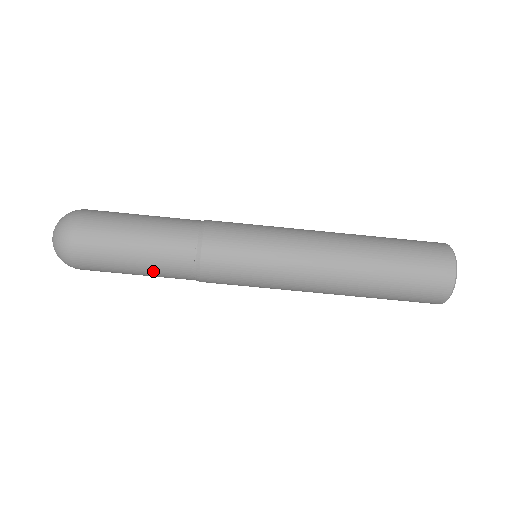
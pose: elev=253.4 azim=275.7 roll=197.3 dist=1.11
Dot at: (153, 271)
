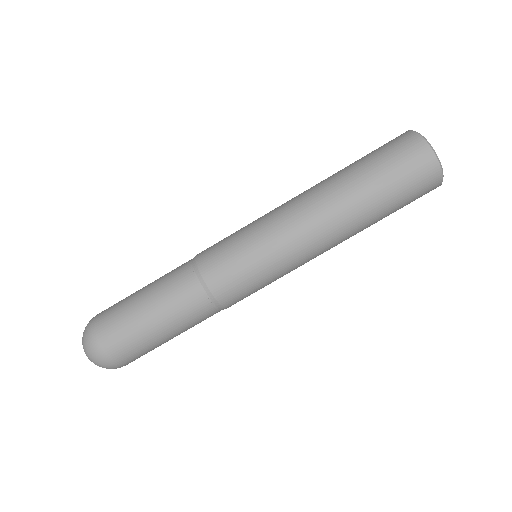
Dot at: (166, 309)
